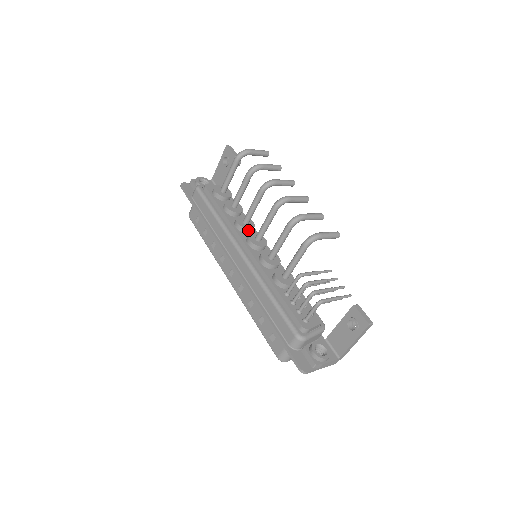
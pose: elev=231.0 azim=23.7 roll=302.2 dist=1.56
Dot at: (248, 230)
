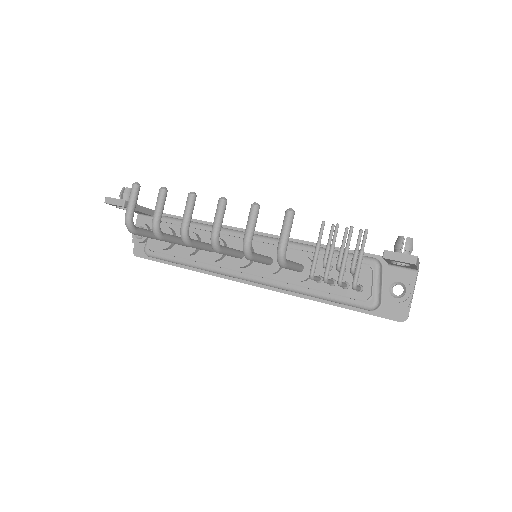
Dot at: occluded
